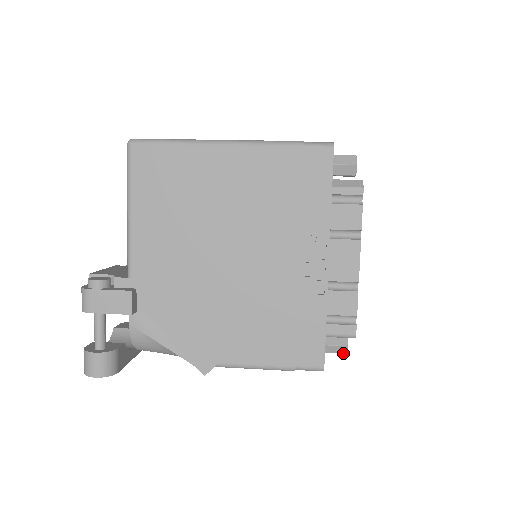
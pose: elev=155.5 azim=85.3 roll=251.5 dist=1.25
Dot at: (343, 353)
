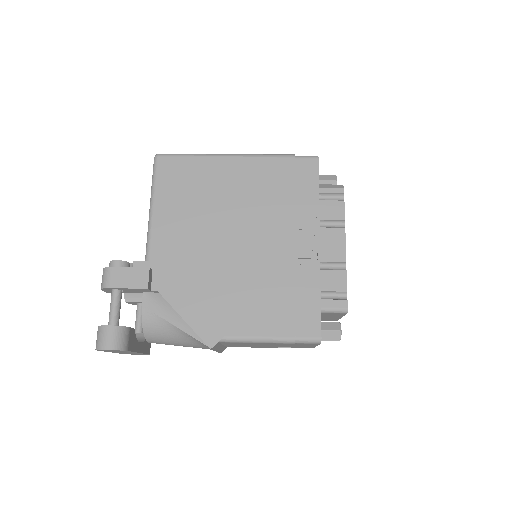
Dot at: (337, 339)
